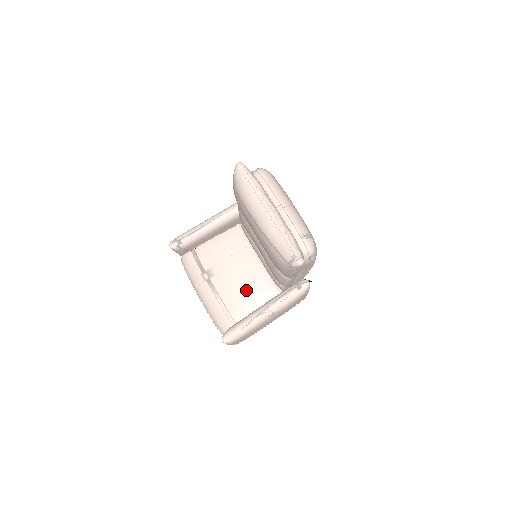
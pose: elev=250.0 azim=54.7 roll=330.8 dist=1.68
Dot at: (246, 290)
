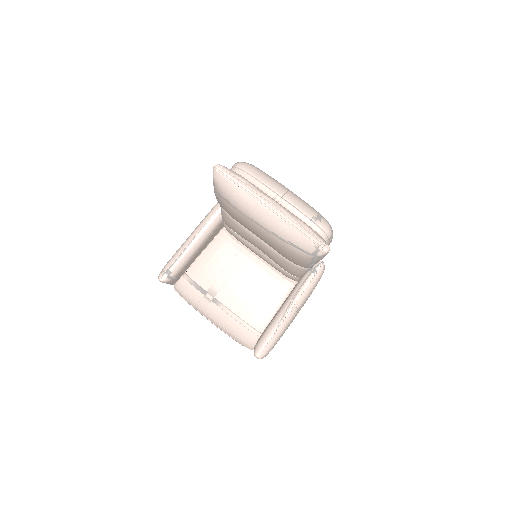
Dot at: (258, 295)
